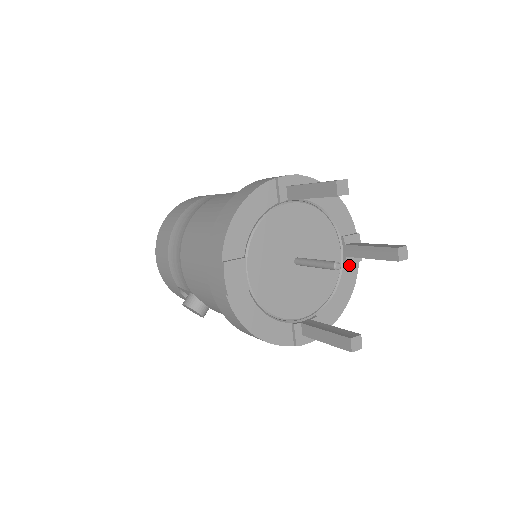
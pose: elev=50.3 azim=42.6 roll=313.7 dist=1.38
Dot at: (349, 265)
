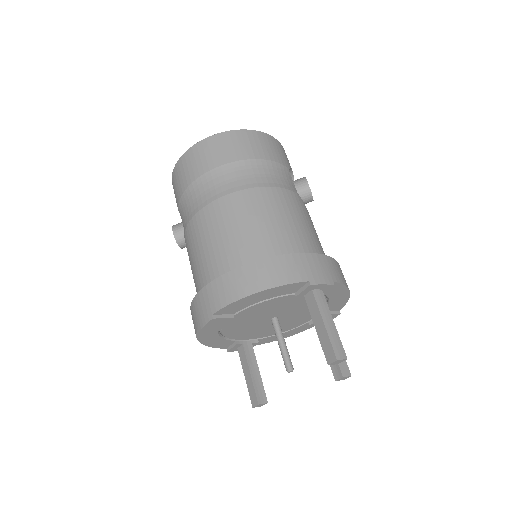
Dot at: occluded
